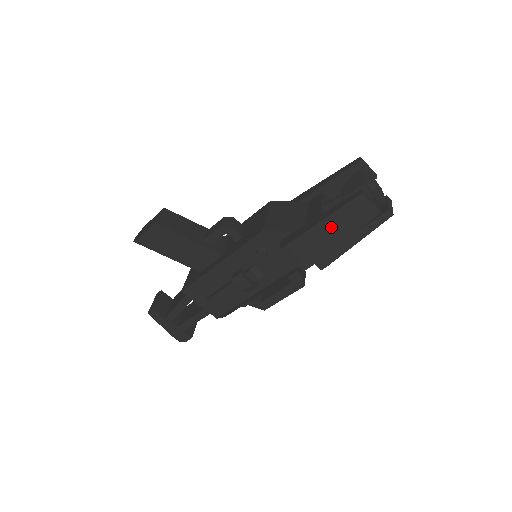
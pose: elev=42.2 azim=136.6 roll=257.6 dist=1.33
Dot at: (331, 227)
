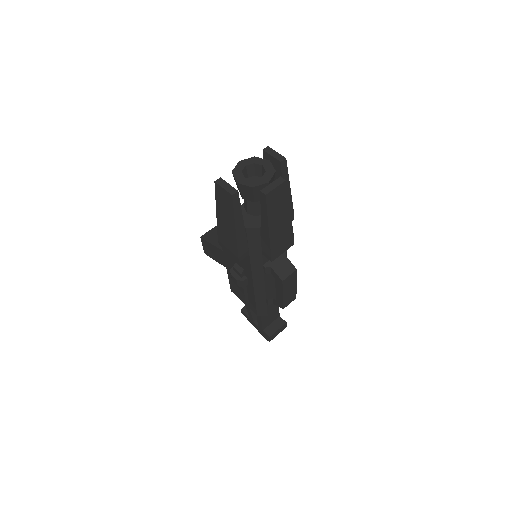
Dot at: (223, 217)
